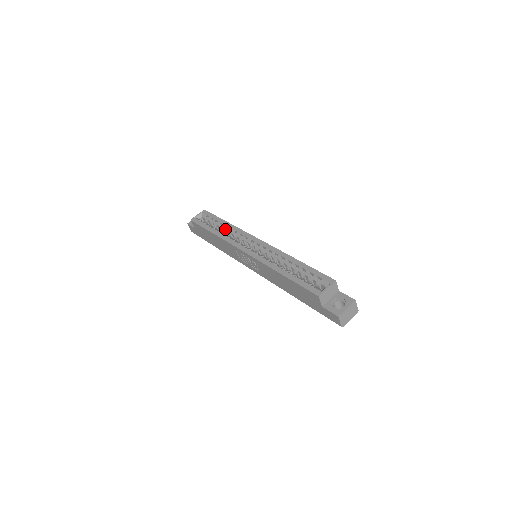
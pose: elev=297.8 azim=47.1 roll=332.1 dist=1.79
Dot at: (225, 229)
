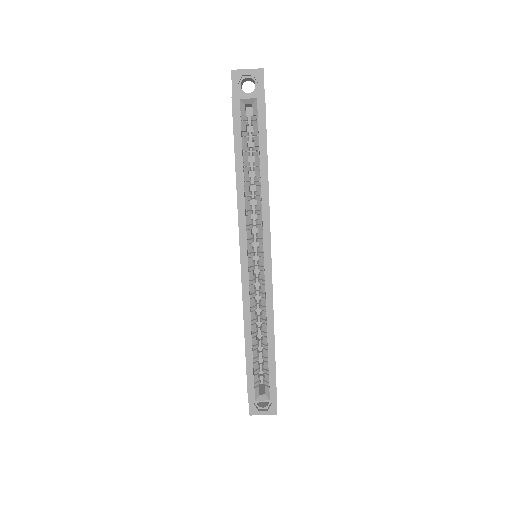
Dot at: (257, 180)
